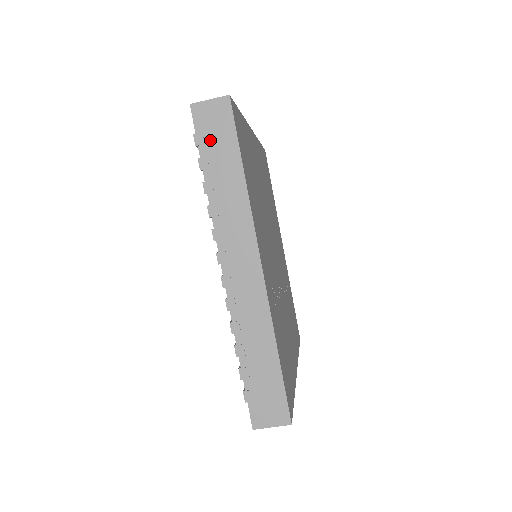
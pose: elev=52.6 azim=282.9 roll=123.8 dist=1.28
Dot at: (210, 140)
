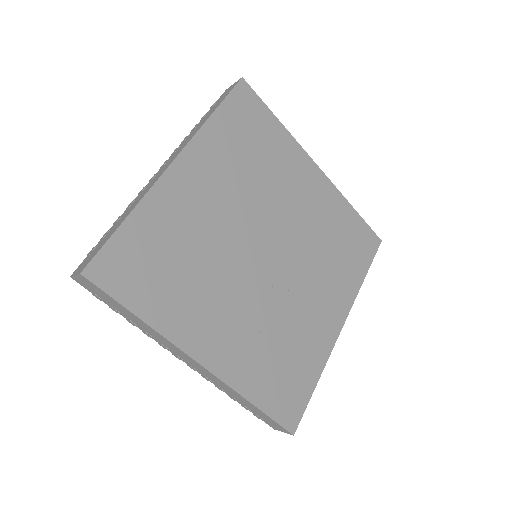
Dot at: (103, 298)
